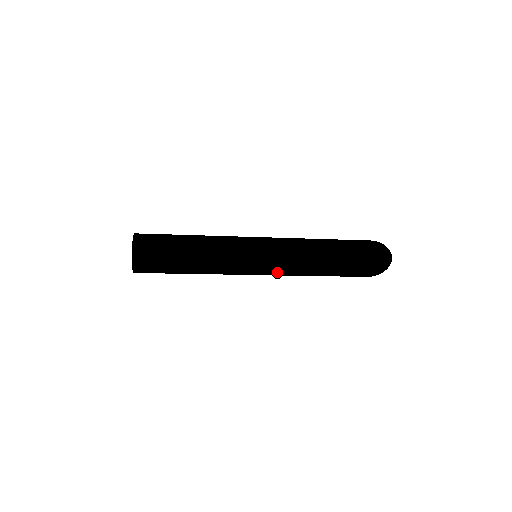
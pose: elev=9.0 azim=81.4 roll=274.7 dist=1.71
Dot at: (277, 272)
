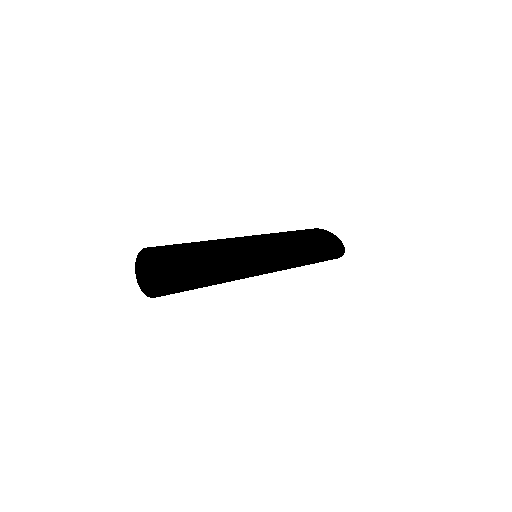
Dot at: occluded
